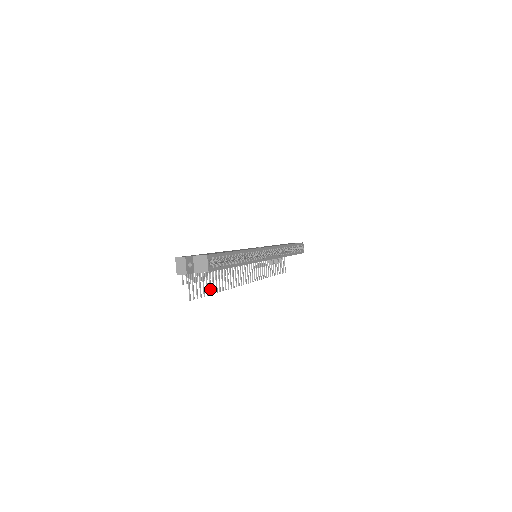
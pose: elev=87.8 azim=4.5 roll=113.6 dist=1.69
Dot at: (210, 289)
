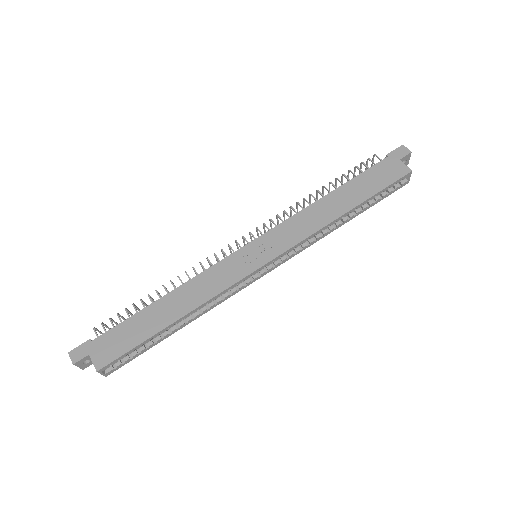
Dot at: occluded
